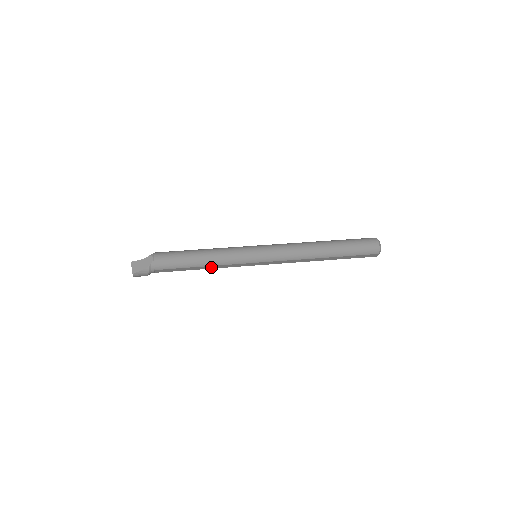
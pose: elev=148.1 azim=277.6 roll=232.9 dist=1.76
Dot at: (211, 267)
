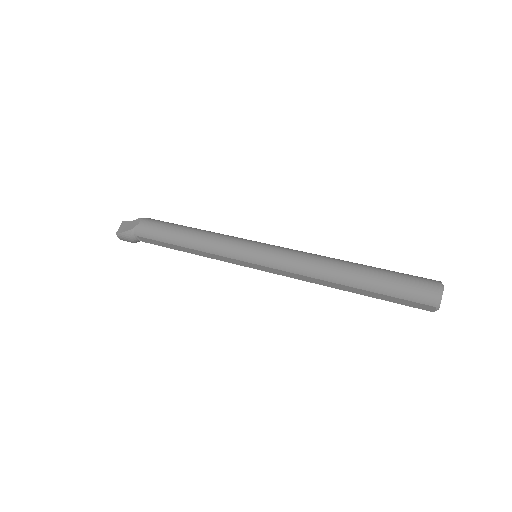
Dot at: (198, 252)
